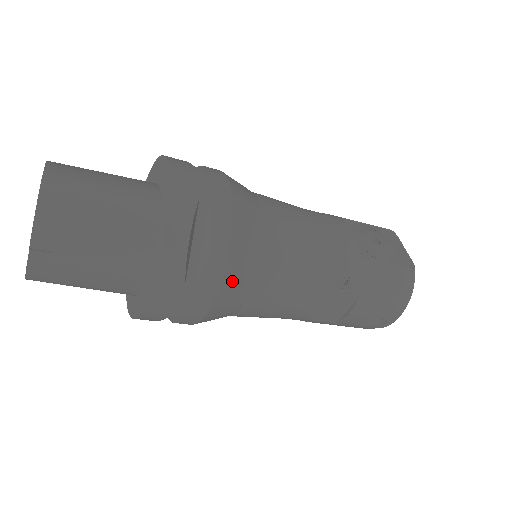
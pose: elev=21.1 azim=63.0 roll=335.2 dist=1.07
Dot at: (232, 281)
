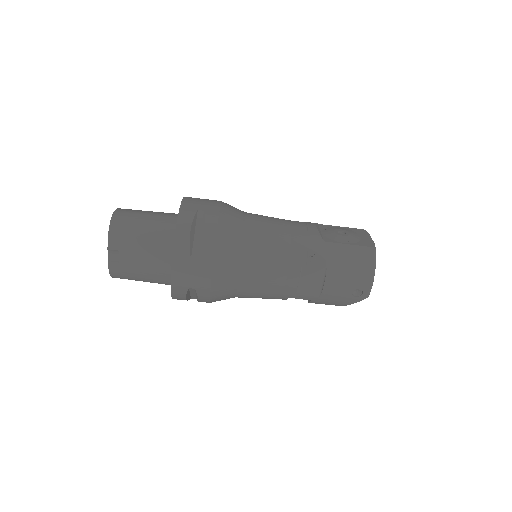
Dot at: (222, 257)
